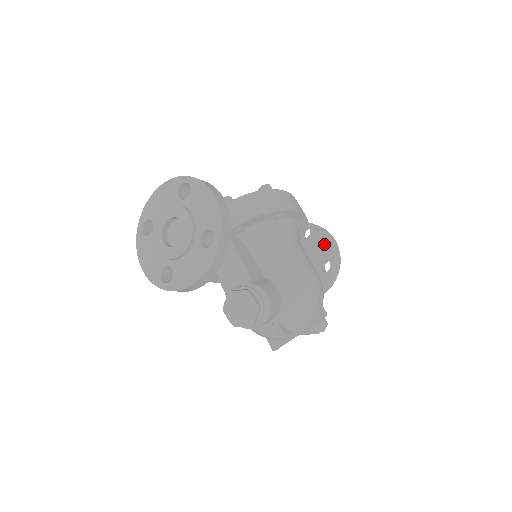
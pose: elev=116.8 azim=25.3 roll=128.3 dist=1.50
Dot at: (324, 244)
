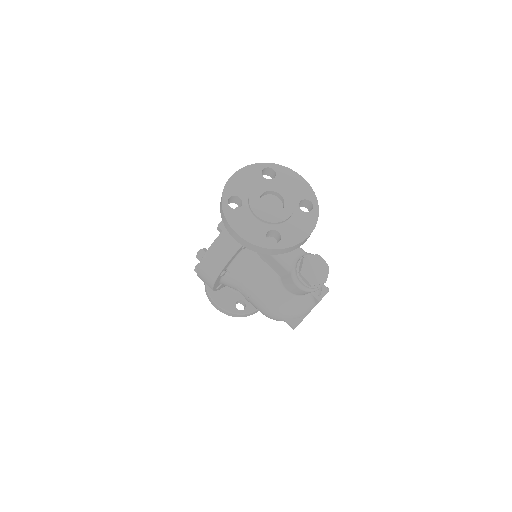
Dot at: occluded
